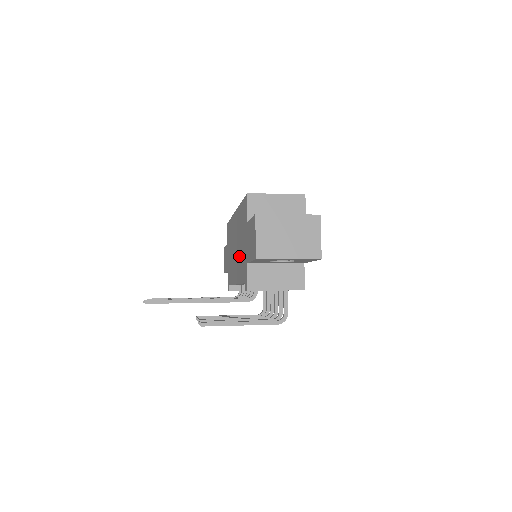
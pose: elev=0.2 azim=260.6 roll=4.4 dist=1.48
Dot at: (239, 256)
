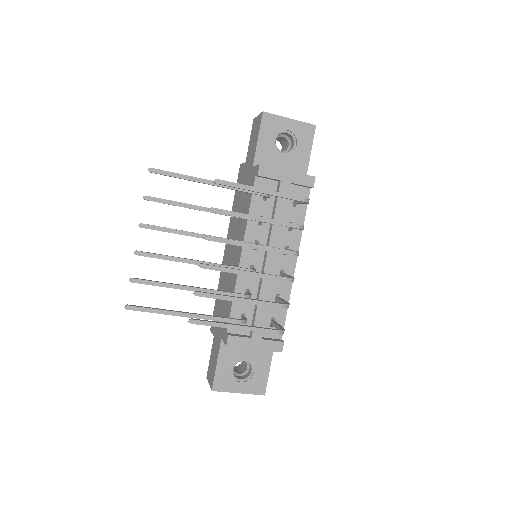
Dot at: (240, 219)
